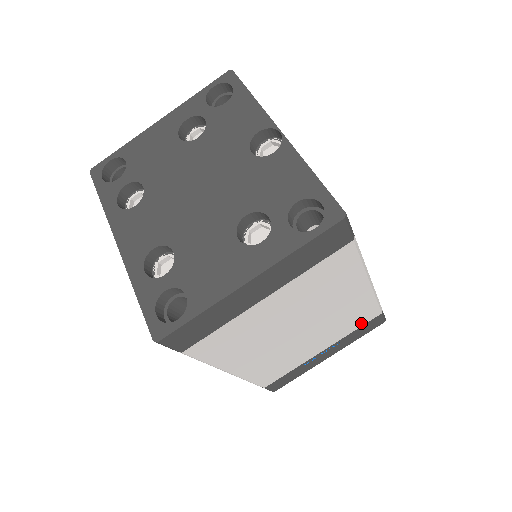
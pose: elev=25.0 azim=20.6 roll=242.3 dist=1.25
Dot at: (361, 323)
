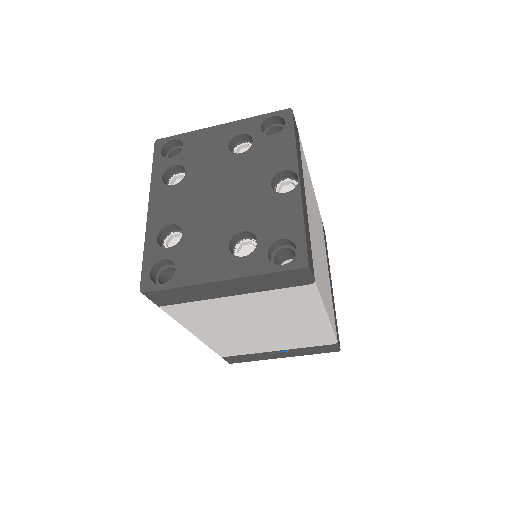
Dot at: (315, 344)
